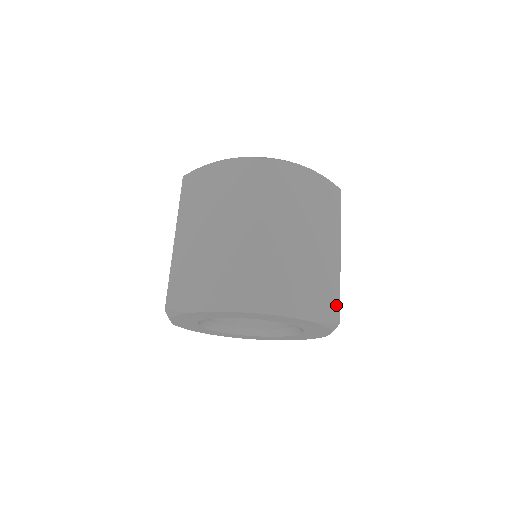
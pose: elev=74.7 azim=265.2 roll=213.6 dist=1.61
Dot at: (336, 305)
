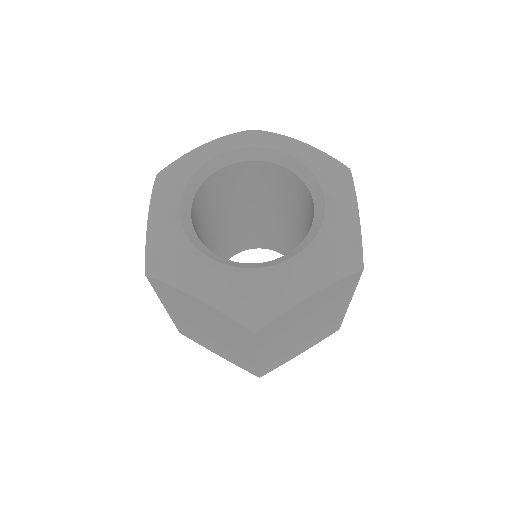
Dot at: (337, 327)
